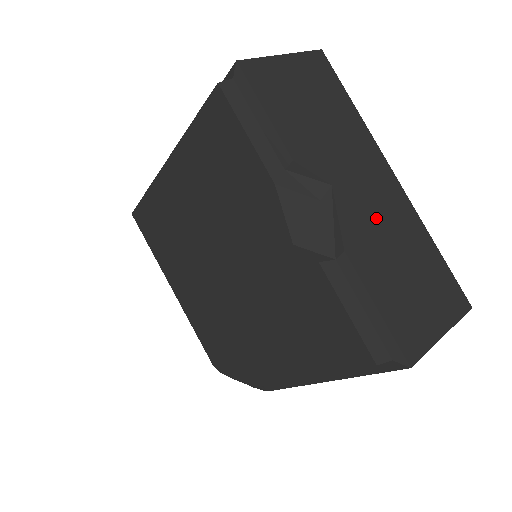
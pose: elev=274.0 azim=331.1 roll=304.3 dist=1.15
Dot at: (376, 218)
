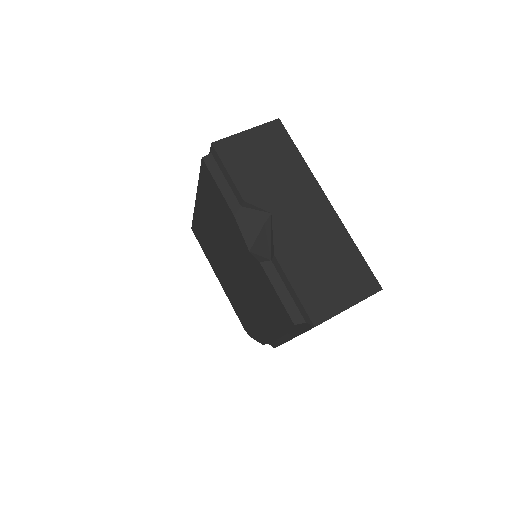
Dot at: (305, 232)
